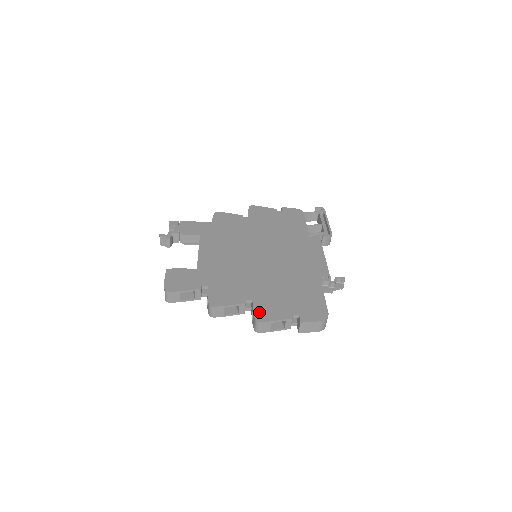
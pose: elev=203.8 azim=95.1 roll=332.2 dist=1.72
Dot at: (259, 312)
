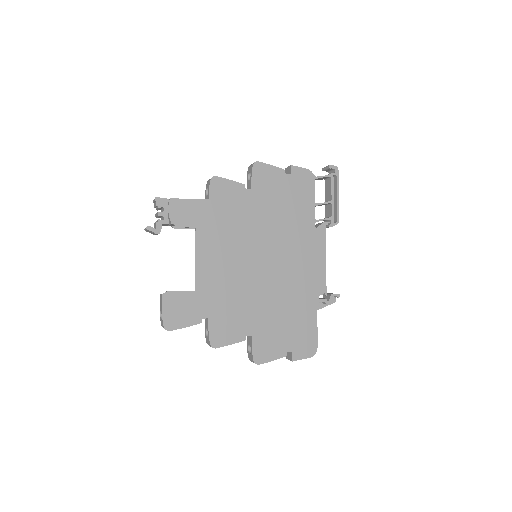
Dot at: (257, 352)
